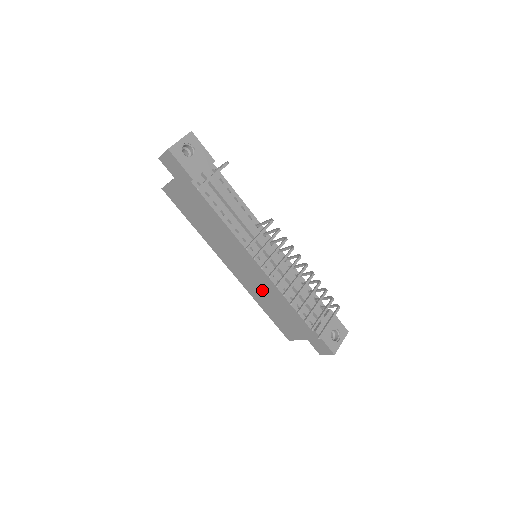
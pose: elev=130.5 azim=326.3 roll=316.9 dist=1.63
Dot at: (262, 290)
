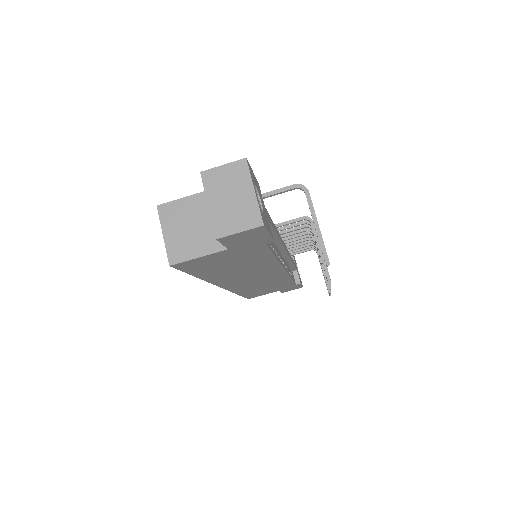
Dot at: (261, 284)
